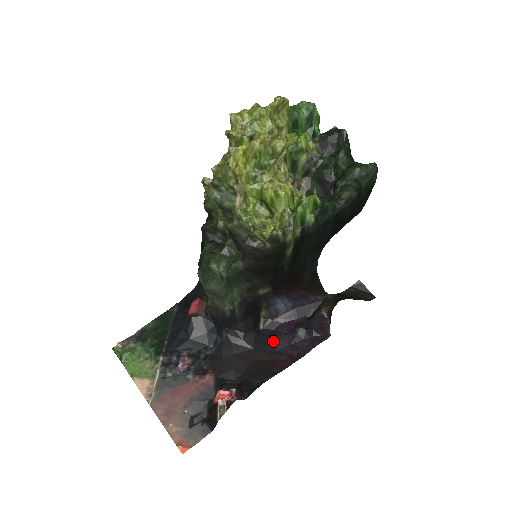
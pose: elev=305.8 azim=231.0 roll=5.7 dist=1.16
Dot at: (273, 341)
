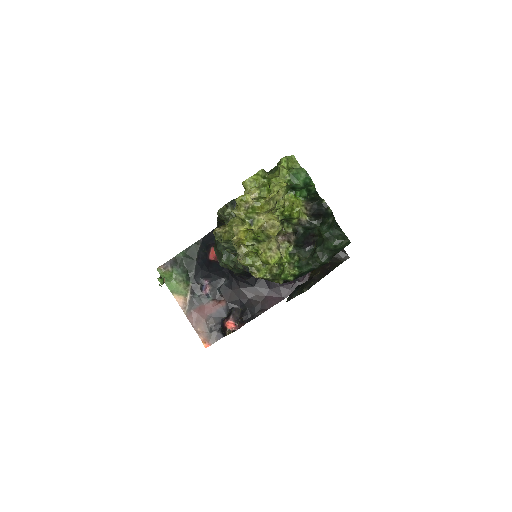
Dot at: (268, 282)
